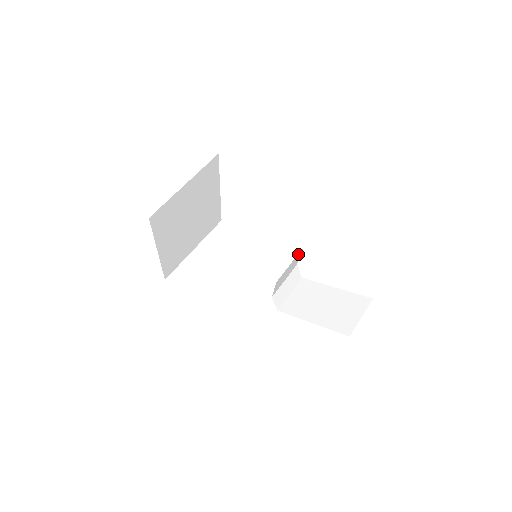
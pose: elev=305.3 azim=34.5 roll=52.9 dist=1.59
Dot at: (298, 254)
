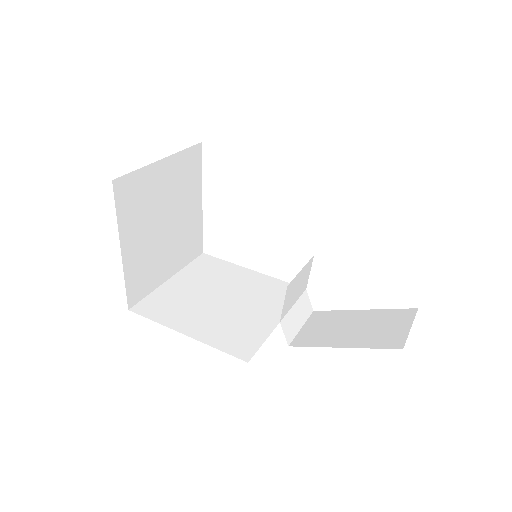
Dot at: (309, 262)
